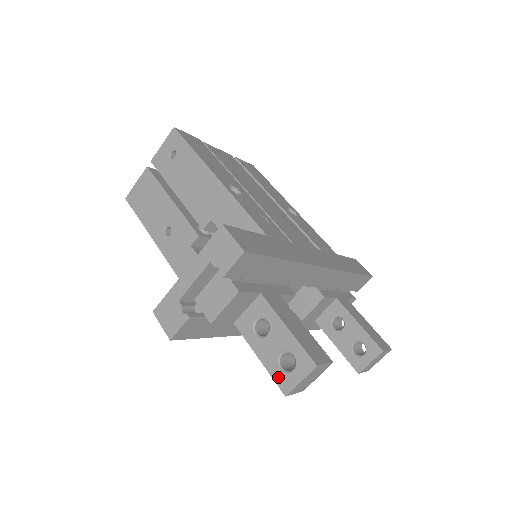
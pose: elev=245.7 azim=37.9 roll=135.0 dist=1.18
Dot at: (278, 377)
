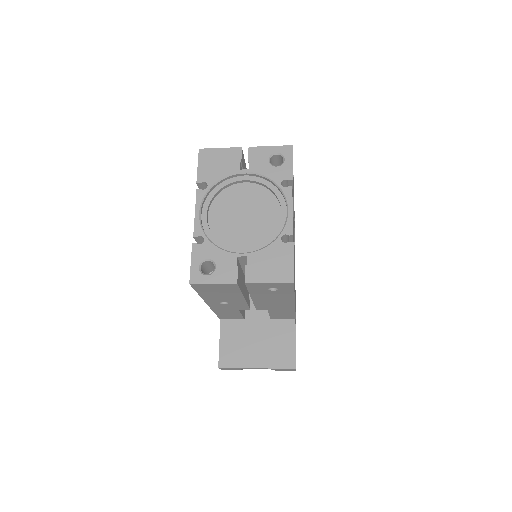
Dot at: occluded
